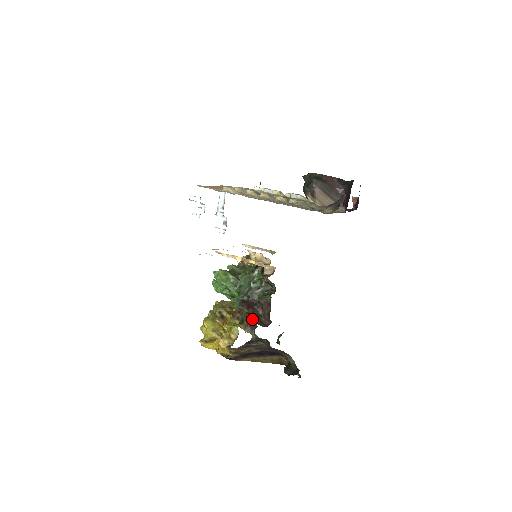
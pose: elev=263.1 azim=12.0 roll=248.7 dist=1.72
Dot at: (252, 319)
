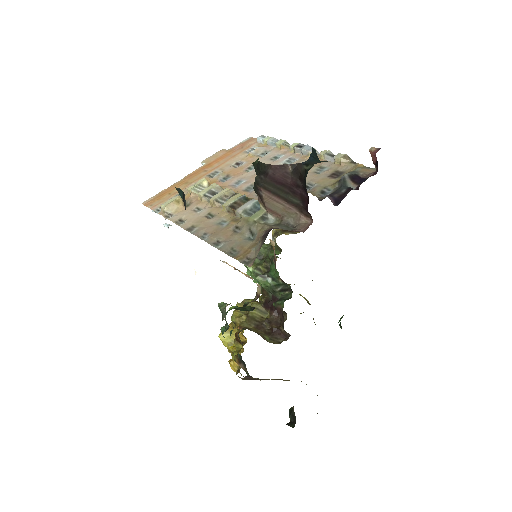
Dot at: (270, 329)
